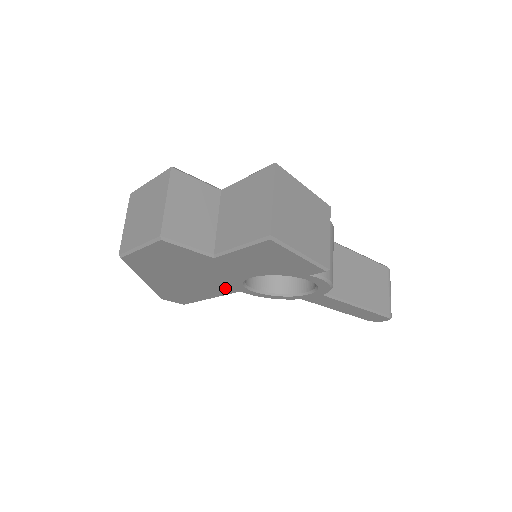
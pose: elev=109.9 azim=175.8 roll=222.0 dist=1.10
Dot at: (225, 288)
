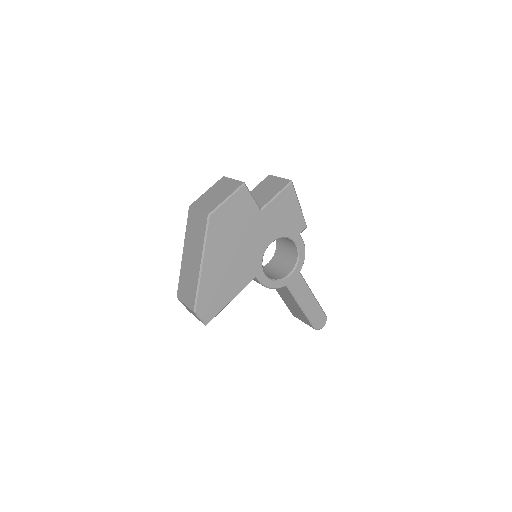
Dot at: (250, 270)
